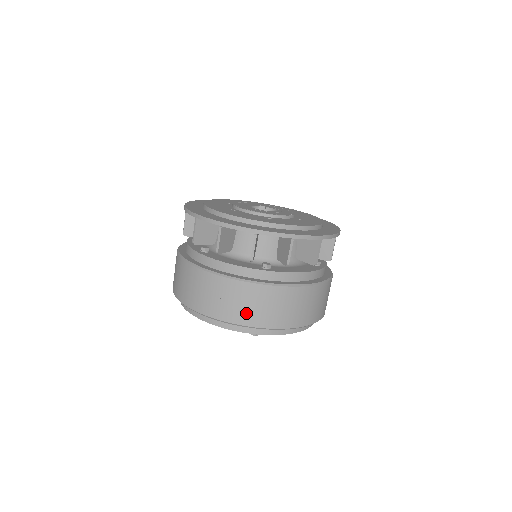
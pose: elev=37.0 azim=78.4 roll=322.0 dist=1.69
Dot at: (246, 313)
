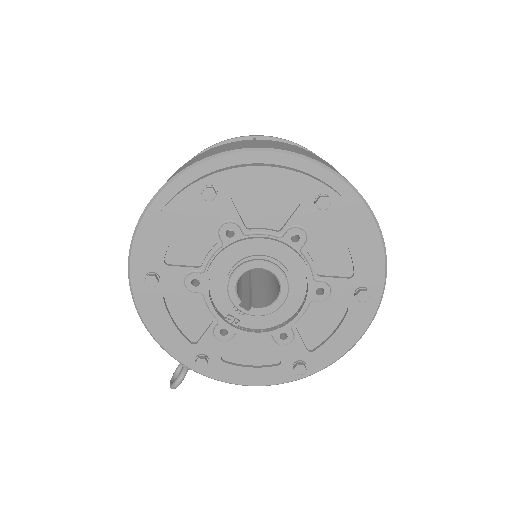
Dot at: occluded
